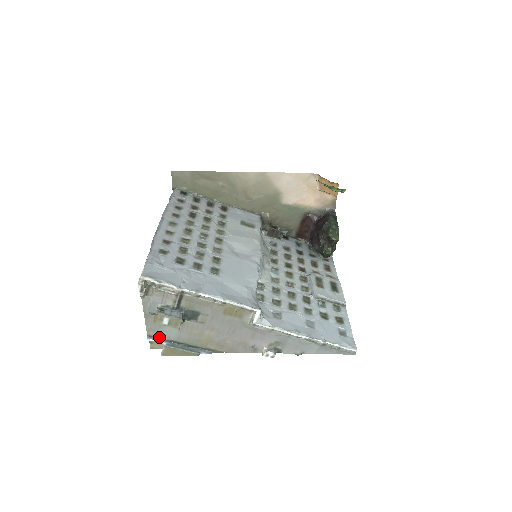
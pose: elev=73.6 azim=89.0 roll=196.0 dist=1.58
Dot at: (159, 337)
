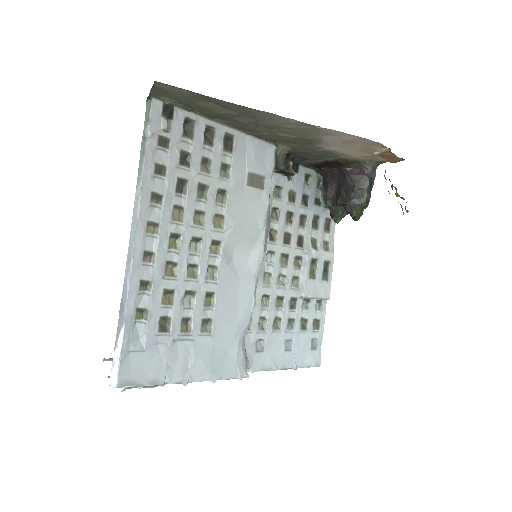
Dot at: occluded
